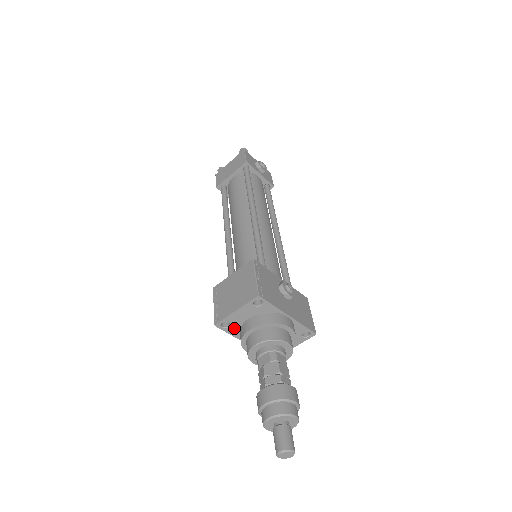
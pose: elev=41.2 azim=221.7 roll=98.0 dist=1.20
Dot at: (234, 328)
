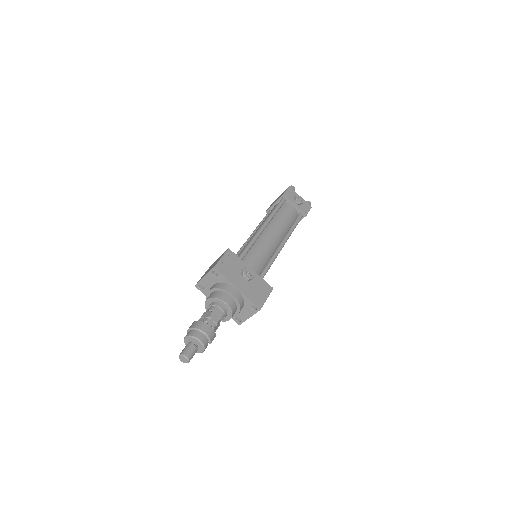
Dot at: (207, 291)
